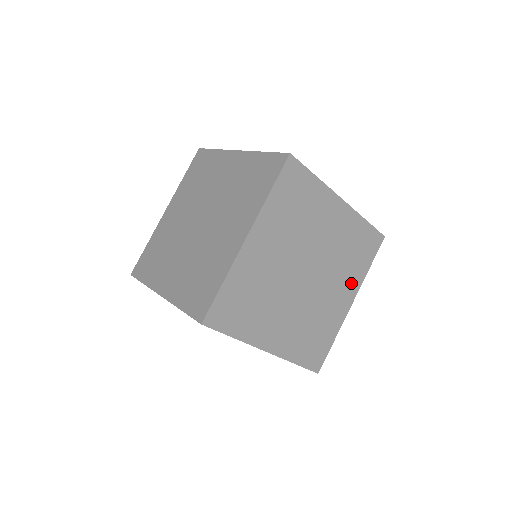
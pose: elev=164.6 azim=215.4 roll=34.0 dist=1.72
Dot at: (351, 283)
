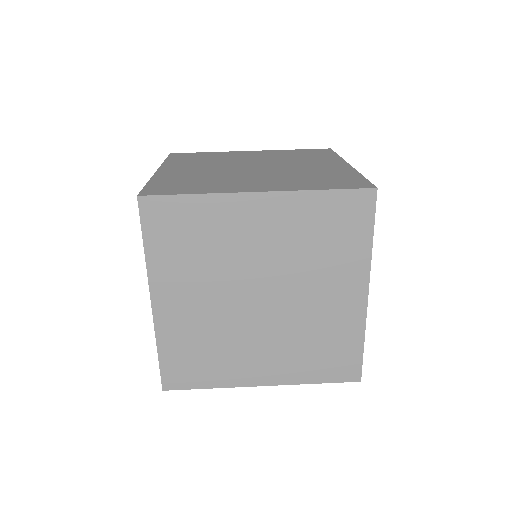
Dot at: occluded
